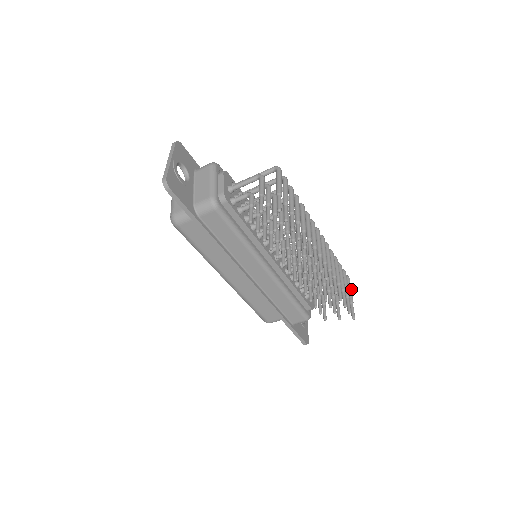
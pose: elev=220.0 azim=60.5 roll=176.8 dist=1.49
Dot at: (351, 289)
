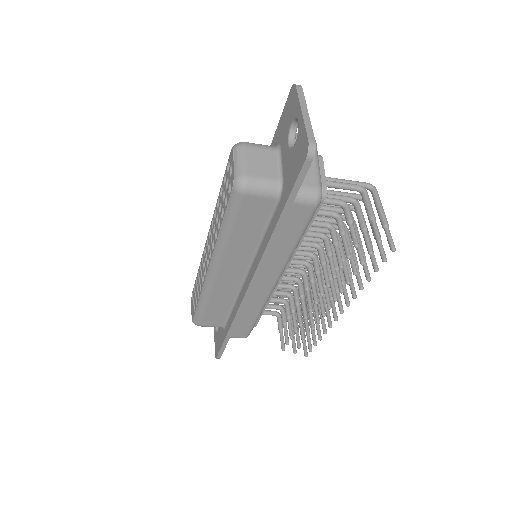
Dot at: occluded
